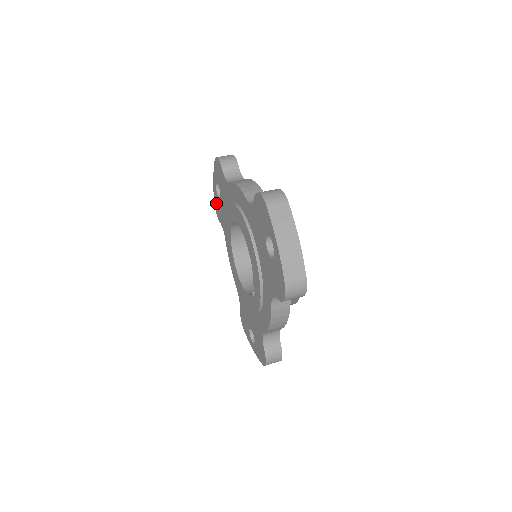
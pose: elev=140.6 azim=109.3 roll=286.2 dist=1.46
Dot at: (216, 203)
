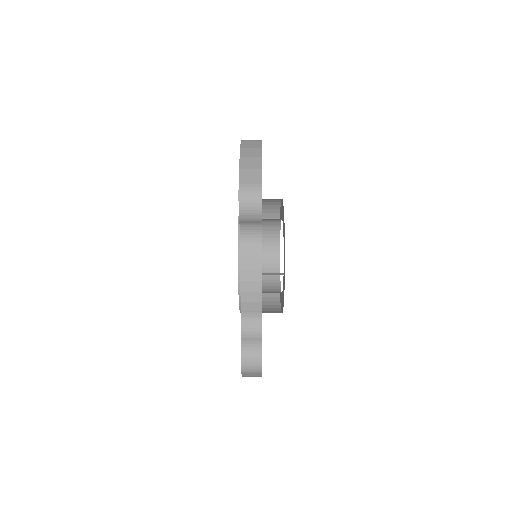
Dot at: occluded
